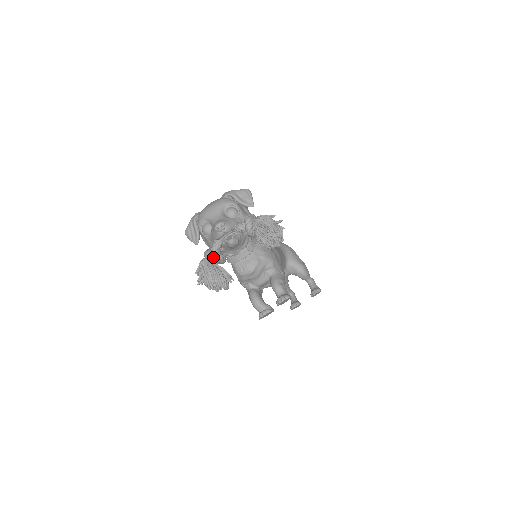
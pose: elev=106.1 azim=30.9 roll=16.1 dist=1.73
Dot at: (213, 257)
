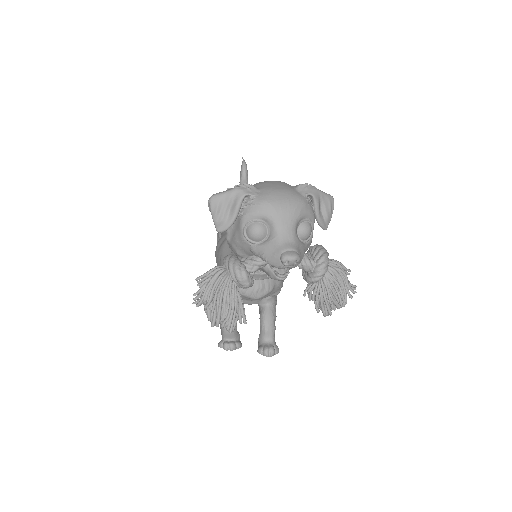
Dot at: (245, 284)
